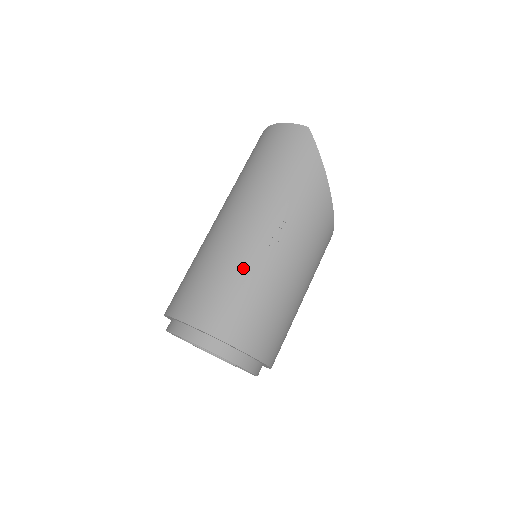
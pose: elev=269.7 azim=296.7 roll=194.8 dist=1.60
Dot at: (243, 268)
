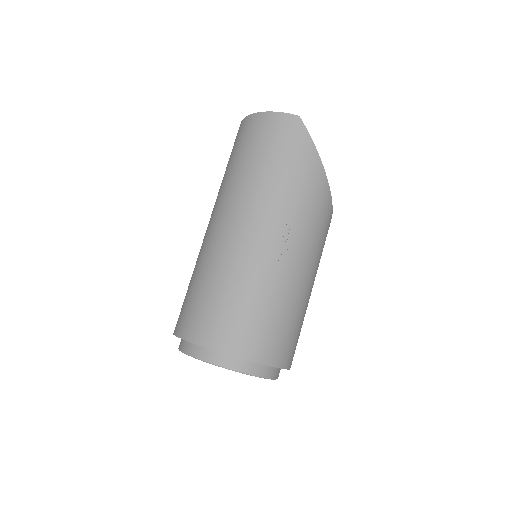
Dot at: (256, 282)
